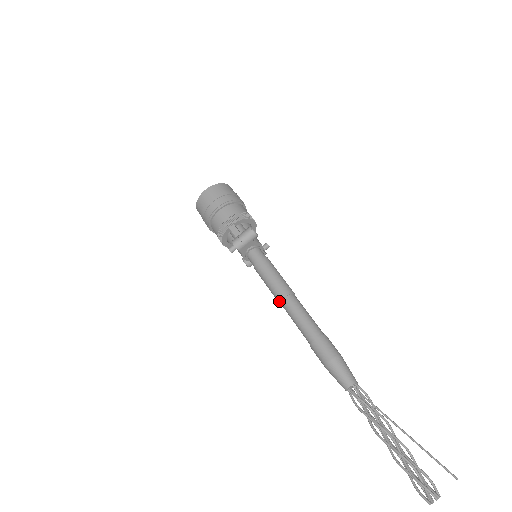
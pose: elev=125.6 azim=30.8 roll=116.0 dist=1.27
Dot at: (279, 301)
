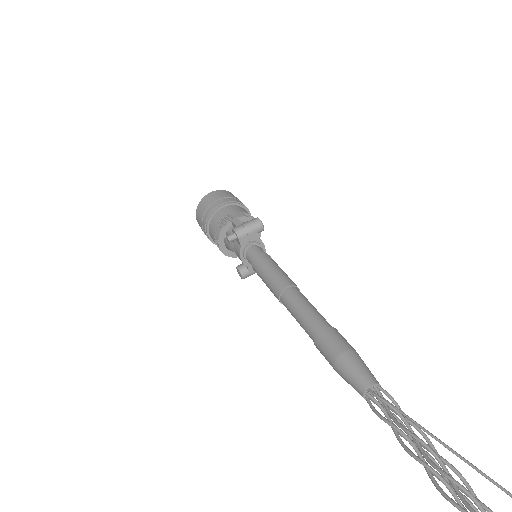
Dot at: (279, 293)
